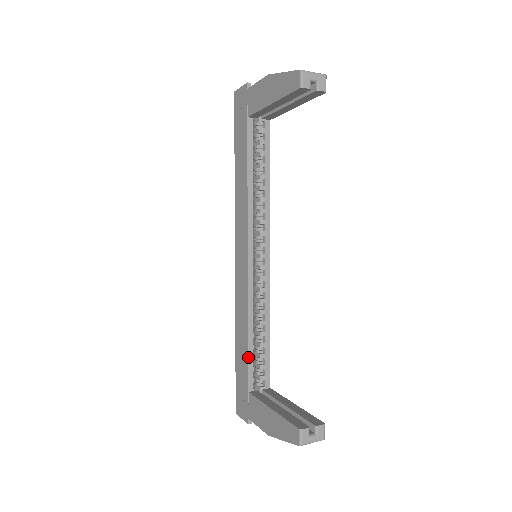
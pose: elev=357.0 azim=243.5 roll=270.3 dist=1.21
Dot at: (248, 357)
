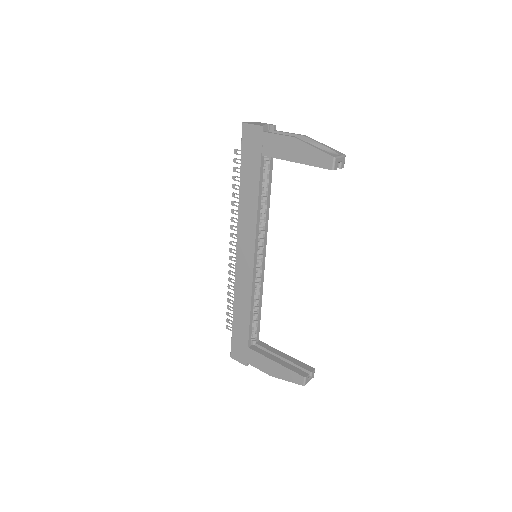
Dot at: (249, 326)
